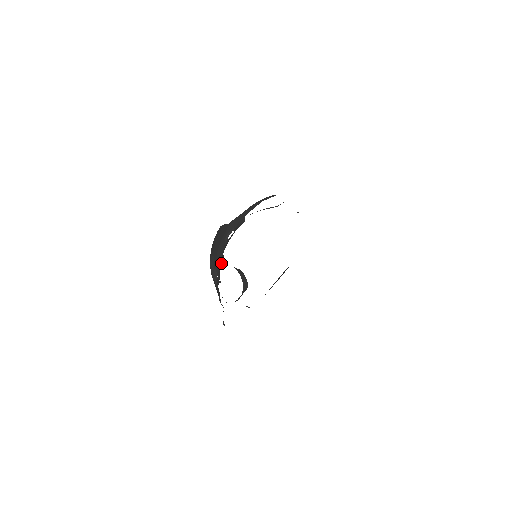
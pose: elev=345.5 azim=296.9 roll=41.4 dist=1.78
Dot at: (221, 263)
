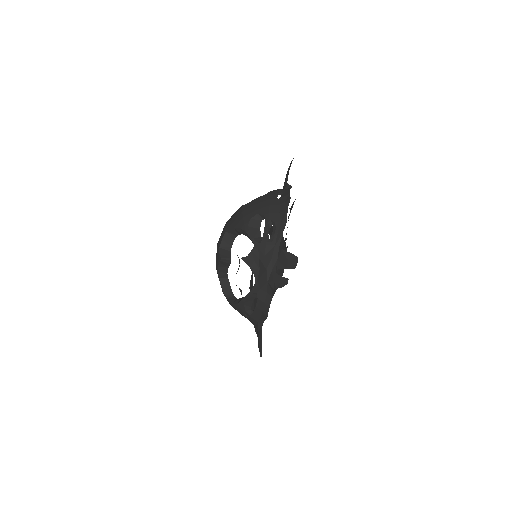
Dot at: (226, 254)
